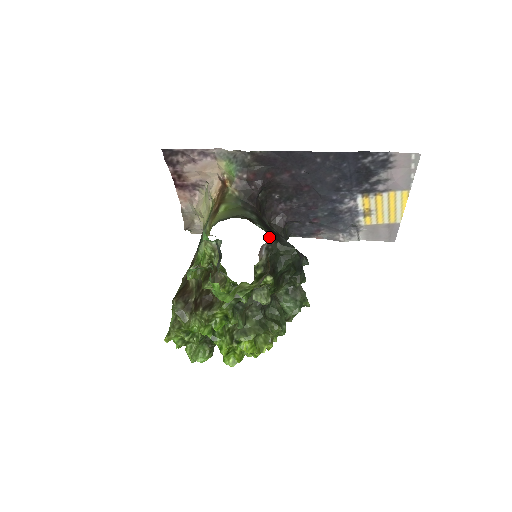
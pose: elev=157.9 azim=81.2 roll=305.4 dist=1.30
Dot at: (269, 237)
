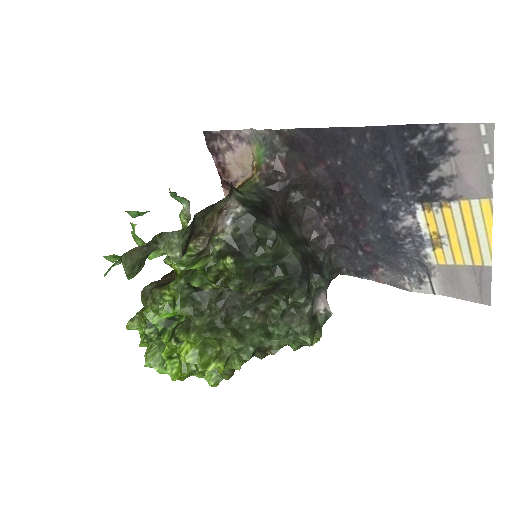
Dot at: (238, 203)
